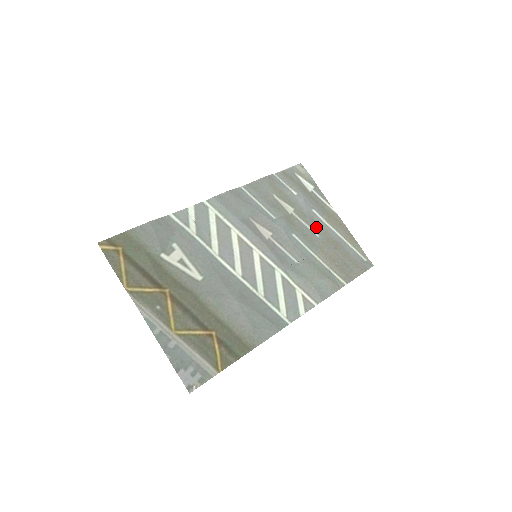
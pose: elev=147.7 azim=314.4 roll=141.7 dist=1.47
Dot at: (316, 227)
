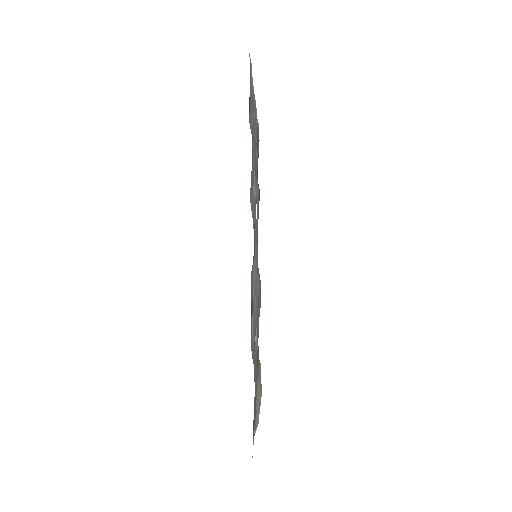
Dot at: occluded
